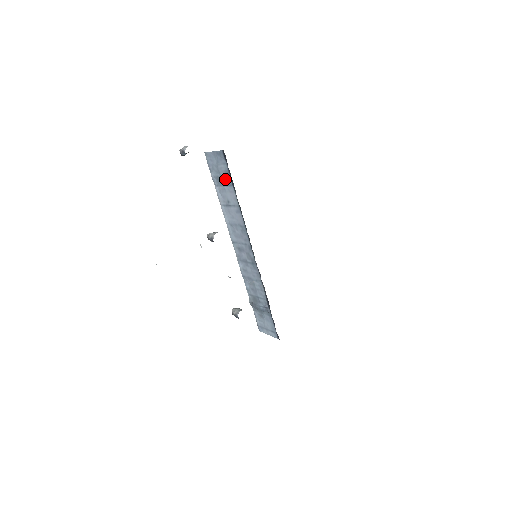
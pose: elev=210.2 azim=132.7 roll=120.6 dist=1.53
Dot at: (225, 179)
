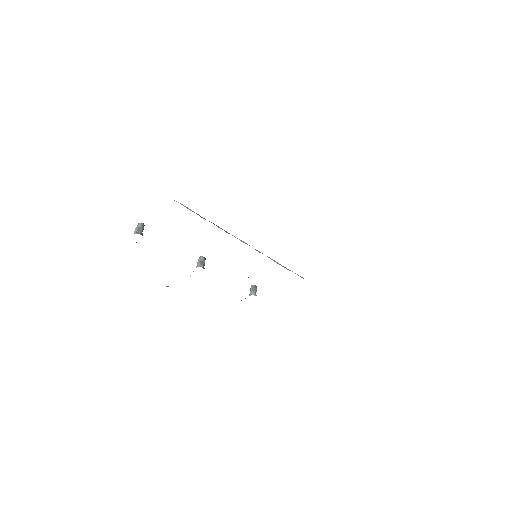
Dot at: occluded
